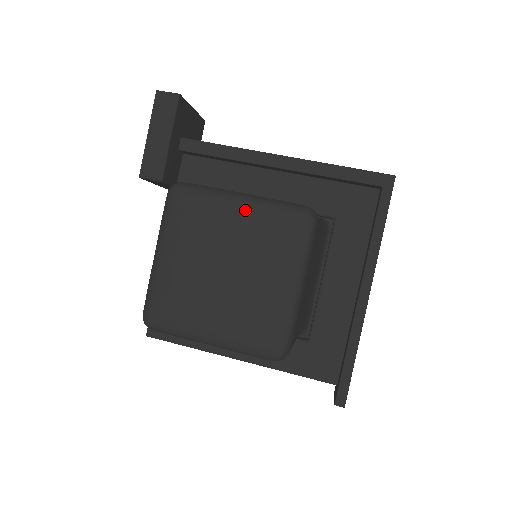
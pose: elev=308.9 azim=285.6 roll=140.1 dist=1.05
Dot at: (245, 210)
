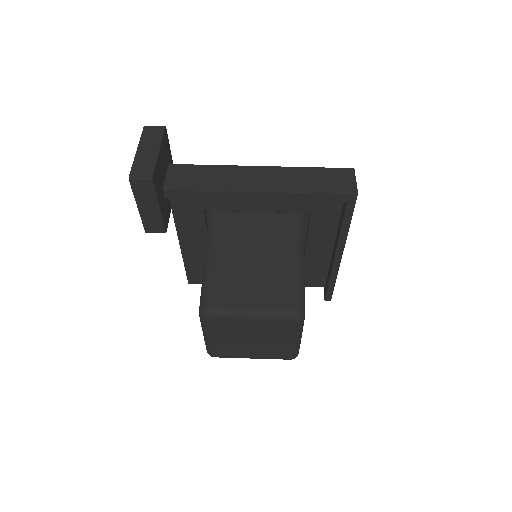
Dot at: (257, 322)
